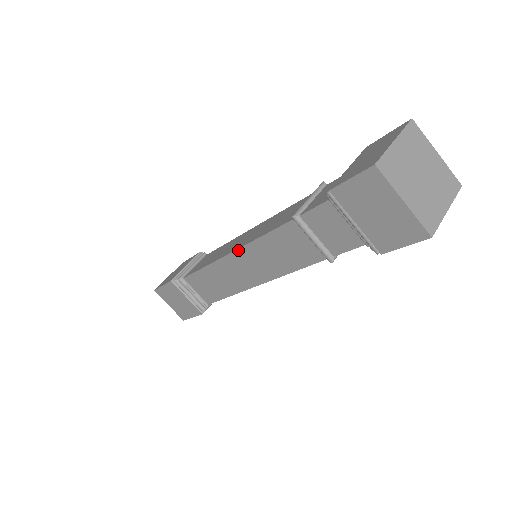
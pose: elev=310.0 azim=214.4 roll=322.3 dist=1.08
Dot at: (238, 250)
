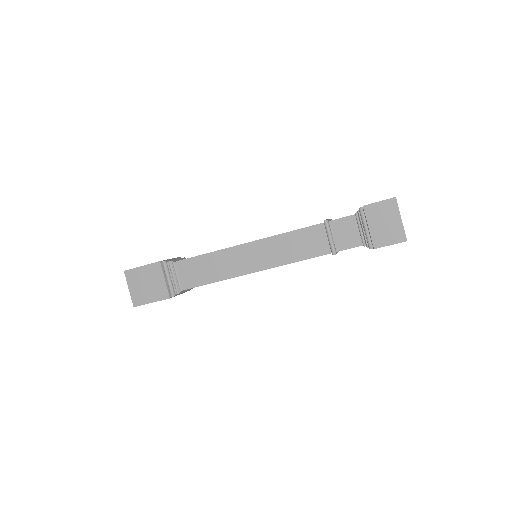
Dot at: (259, 240)
